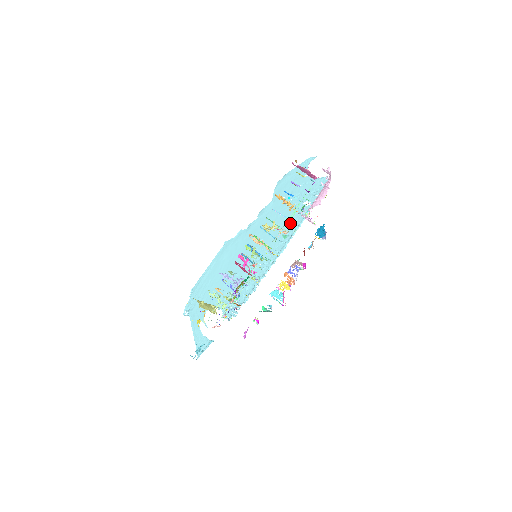
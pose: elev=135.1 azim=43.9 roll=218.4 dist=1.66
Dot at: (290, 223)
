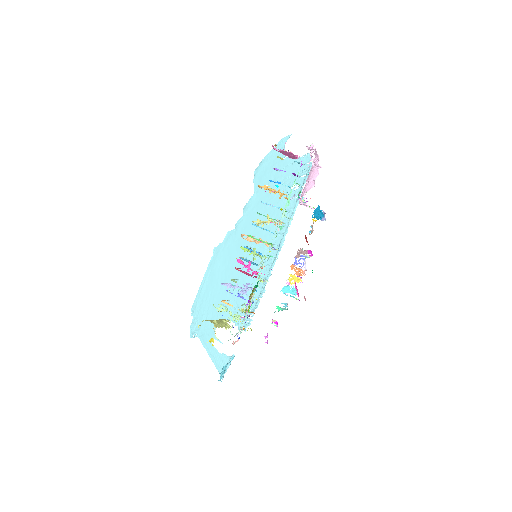
Dot at: (282, 212)
